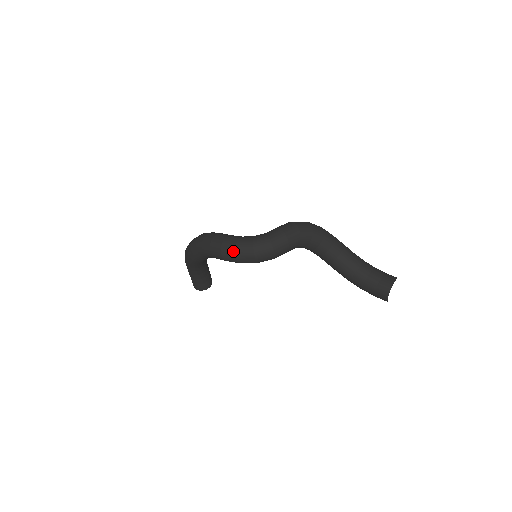
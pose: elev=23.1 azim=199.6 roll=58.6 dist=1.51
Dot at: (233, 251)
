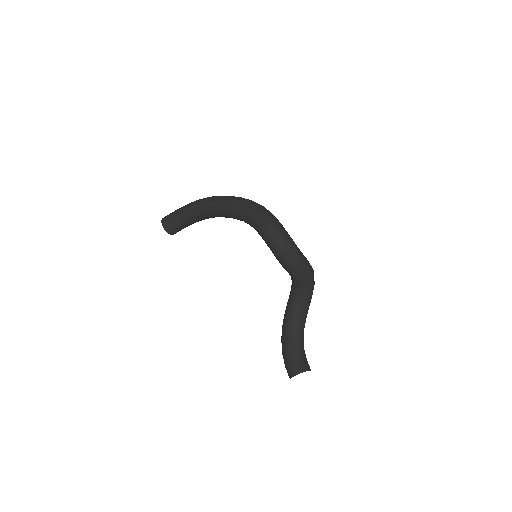
Dot at: (280, 232)
